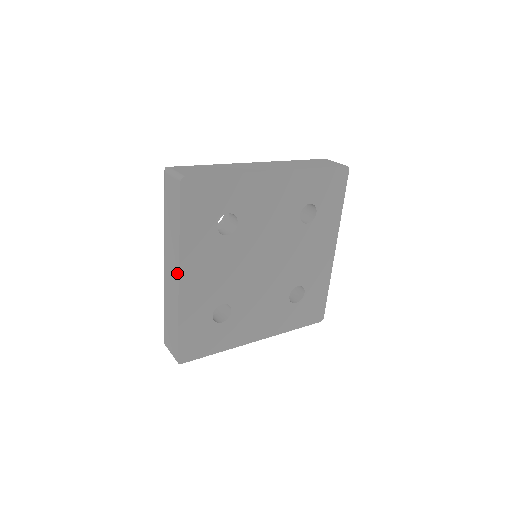
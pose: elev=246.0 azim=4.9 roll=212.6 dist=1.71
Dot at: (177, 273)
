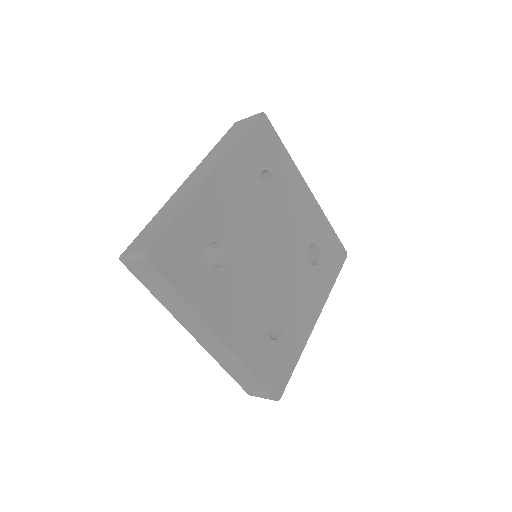
Dot at: (213, 335)
